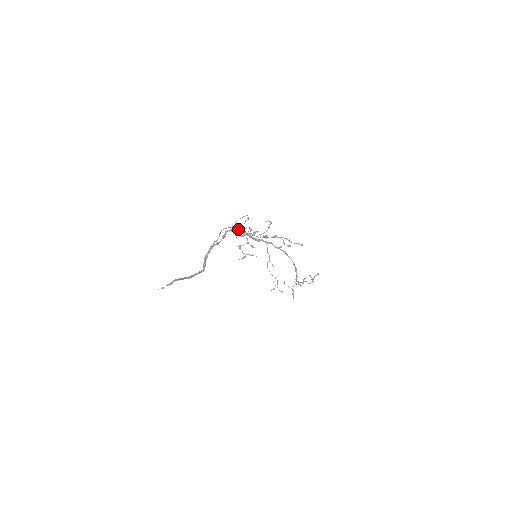
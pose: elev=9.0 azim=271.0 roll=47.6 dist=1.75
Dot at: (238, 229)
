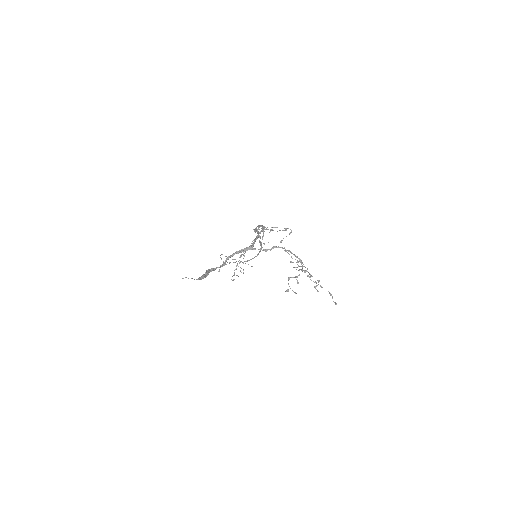
Dot at: (301, 263)
